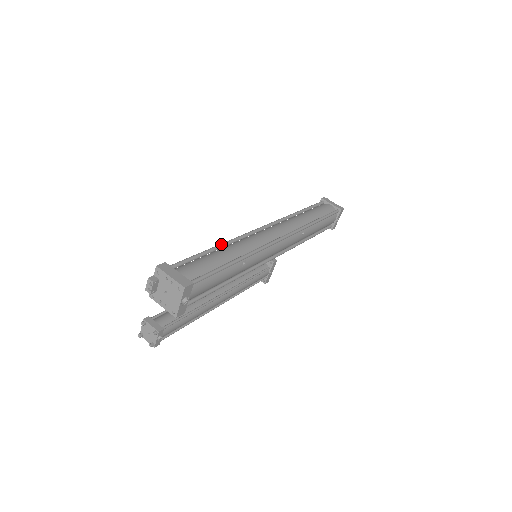
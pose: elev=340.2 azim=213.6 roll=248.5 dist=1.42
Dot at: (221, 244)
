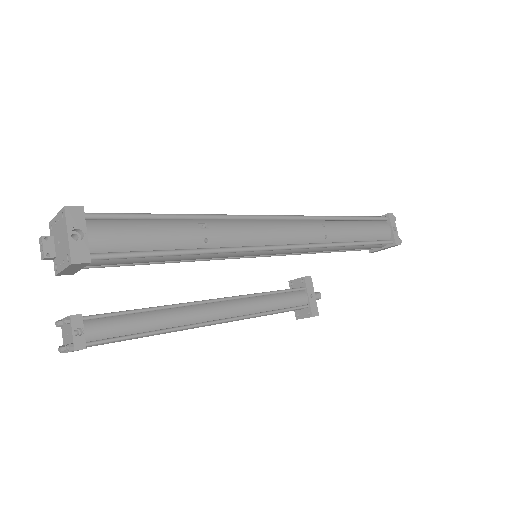
Dot at: occluded
